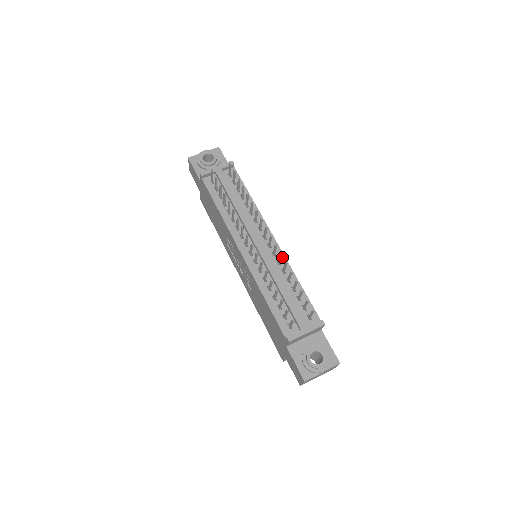
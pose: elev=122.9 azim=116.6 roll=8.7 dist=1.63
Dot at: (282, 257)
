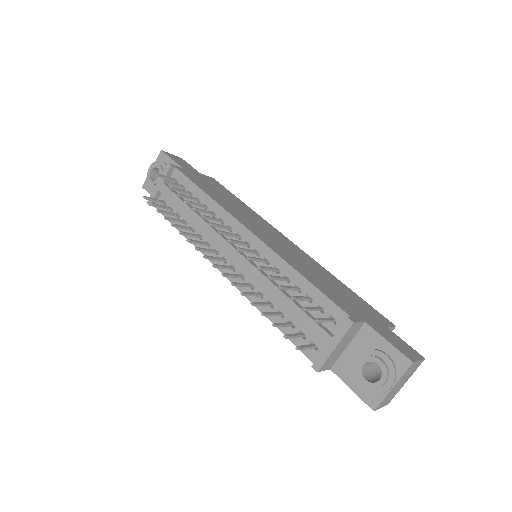
Dot at: (267, 251)
